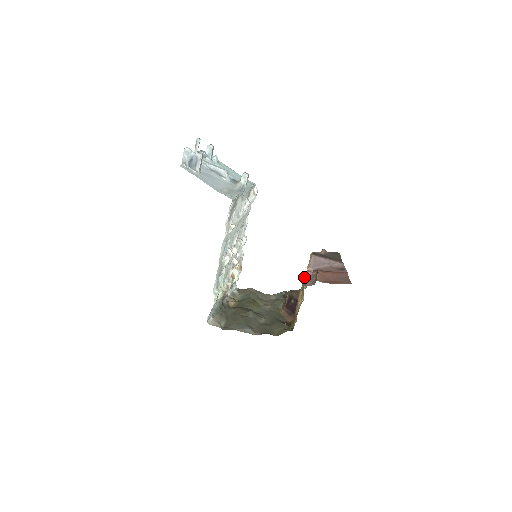
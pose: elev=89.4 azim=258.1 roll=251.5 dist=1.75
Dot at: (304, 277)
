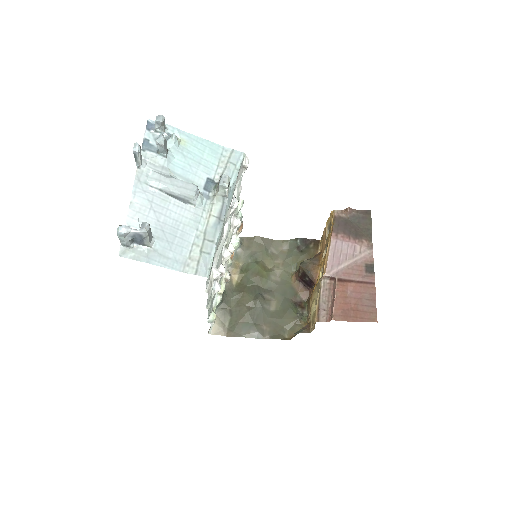
Dot at: (318, 294)
